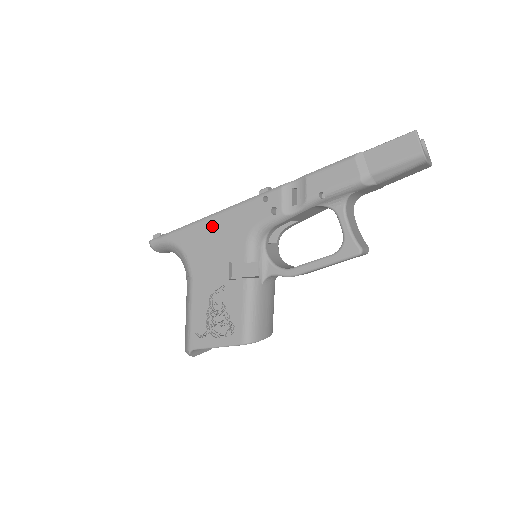
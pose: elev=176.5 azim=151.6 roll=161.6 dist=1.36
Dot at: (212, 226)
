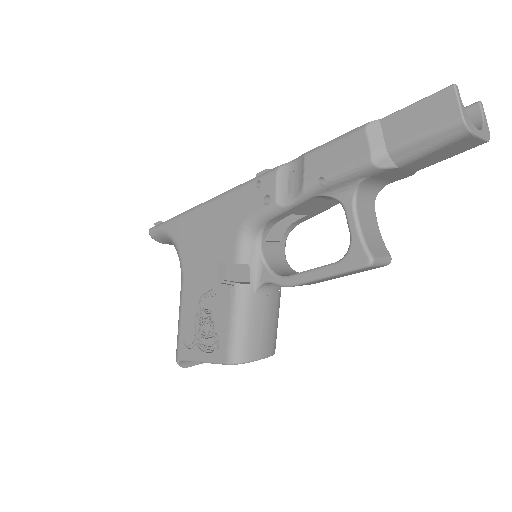
Dot at: (204, 216)
